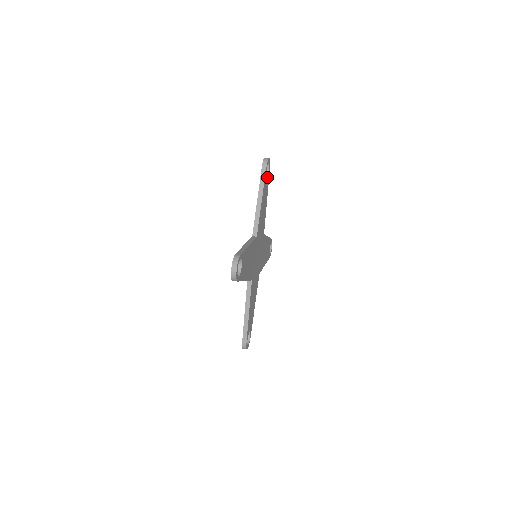
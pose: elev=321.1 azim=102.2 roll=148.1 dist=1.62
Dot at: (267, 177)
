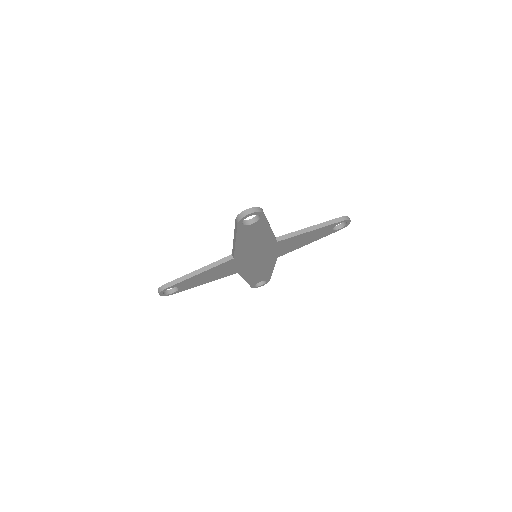
Dot at: (333, 229)
